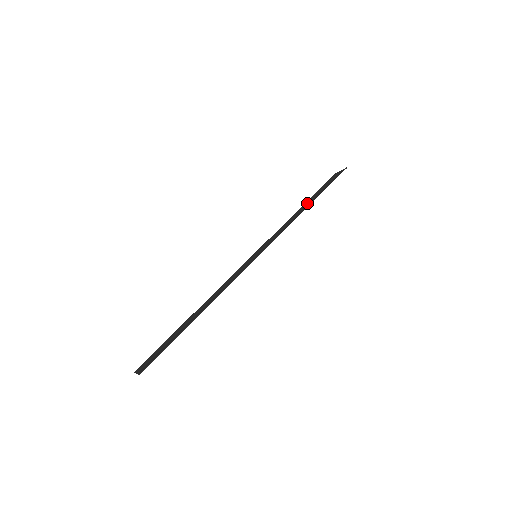
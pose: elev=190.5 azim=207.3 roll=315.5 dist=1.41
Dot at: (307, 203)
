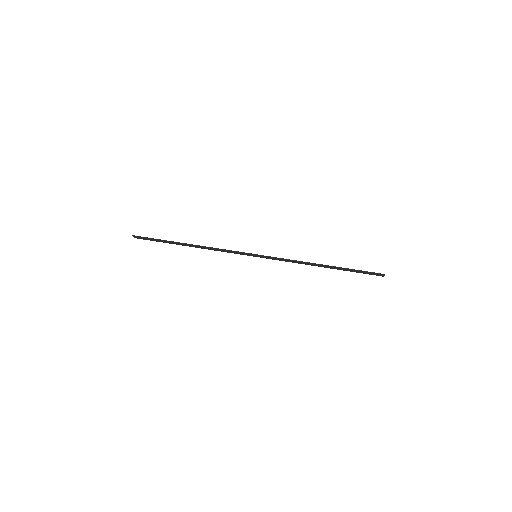
Dot at: occluded
